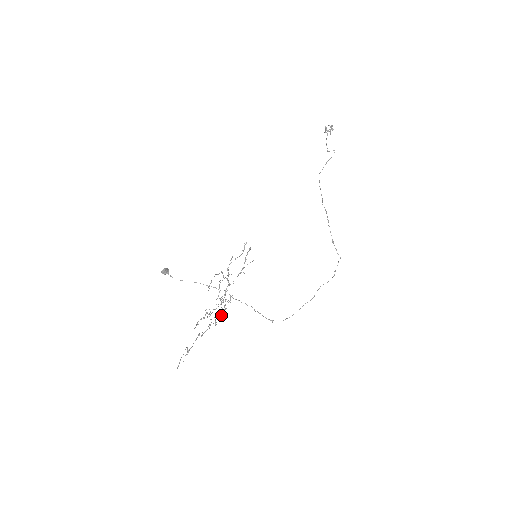
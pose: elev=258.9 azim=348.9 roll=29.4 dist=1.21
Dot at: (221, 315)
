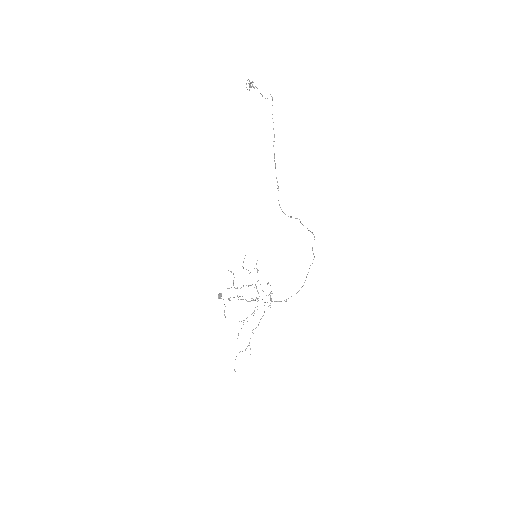
Dot at: (270, 298)
